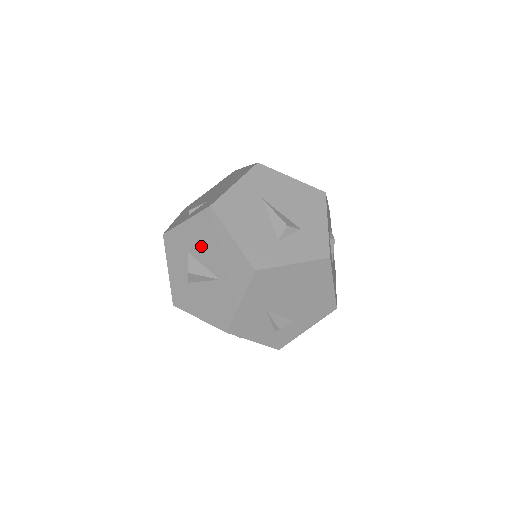
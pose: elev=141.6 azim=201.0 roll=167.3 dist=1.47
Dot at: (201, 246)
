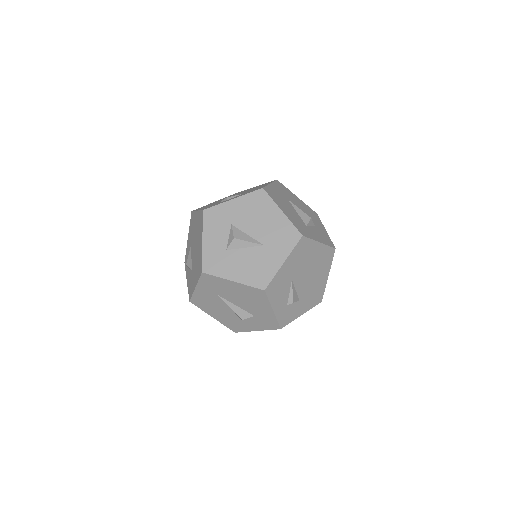
Dot at: (247, 219)
